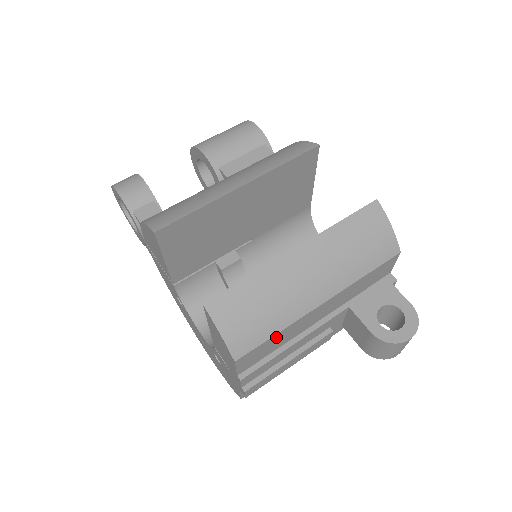
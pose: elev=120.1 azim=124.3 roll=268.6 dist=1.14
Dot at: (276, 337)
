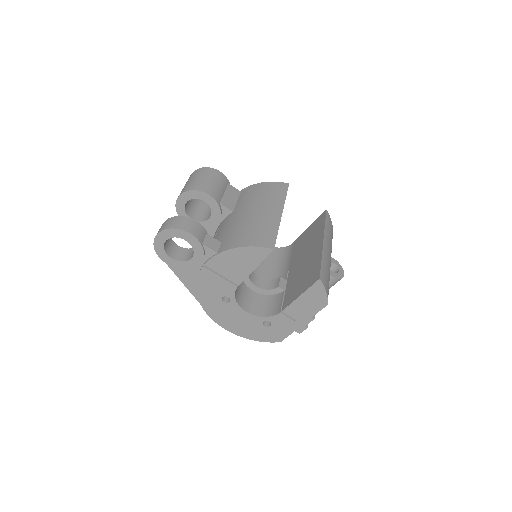
Dot at: occluded
